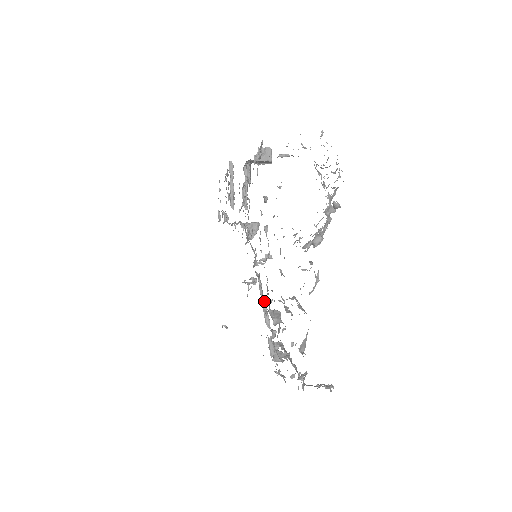
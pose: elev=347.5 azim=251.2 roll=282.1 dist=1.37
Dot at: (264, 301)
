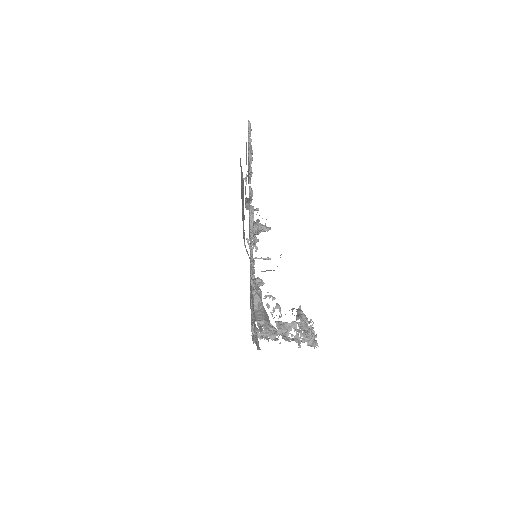
Dot at: (254, 279)
